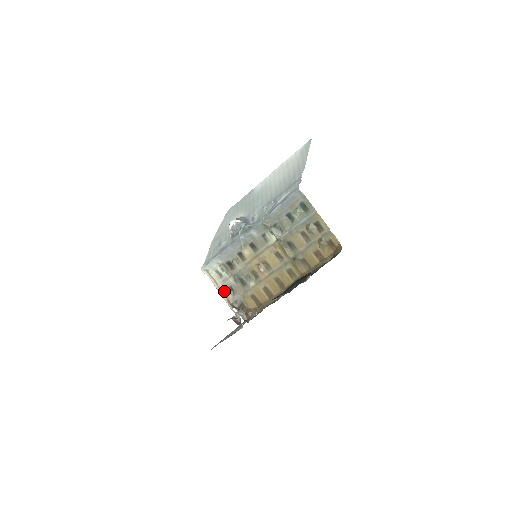
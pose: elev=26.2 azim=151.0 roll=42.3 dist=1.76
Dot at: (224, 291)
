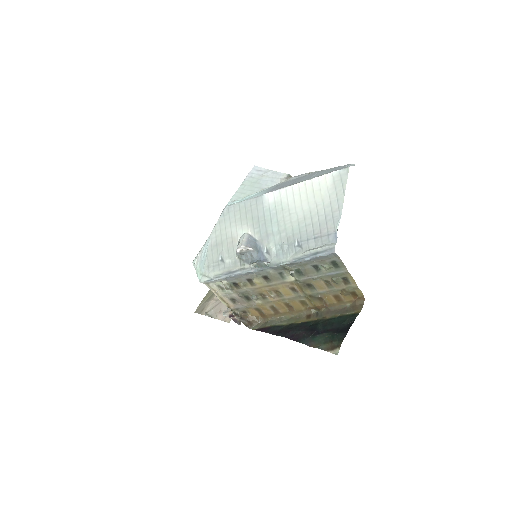
Dot at: (225, 300)
